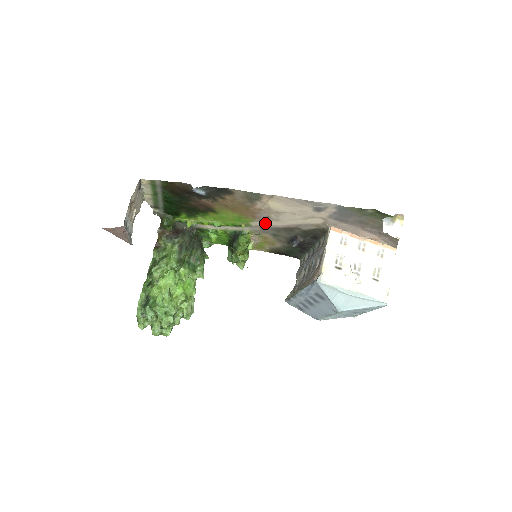
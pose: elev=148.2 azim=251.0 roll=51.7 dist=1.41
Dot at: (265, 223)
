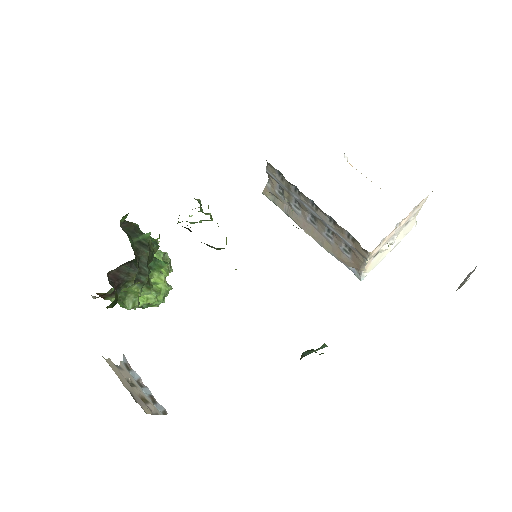
Dot at: occluded
